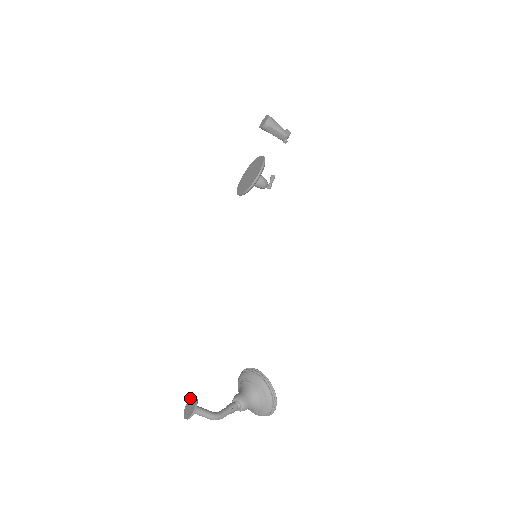
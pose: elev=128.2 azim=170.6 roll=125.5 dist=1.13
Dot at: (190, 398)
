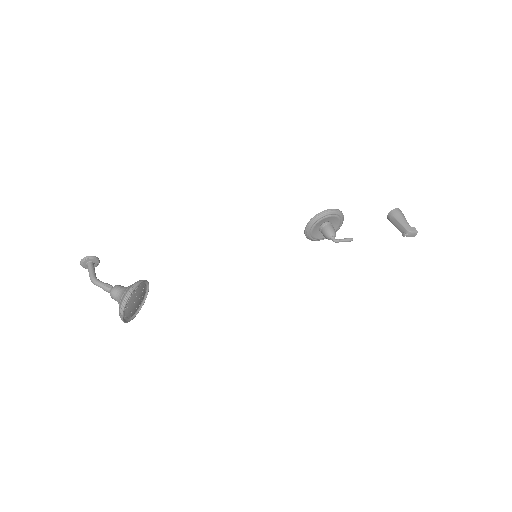
Dot at: (98, 262)
